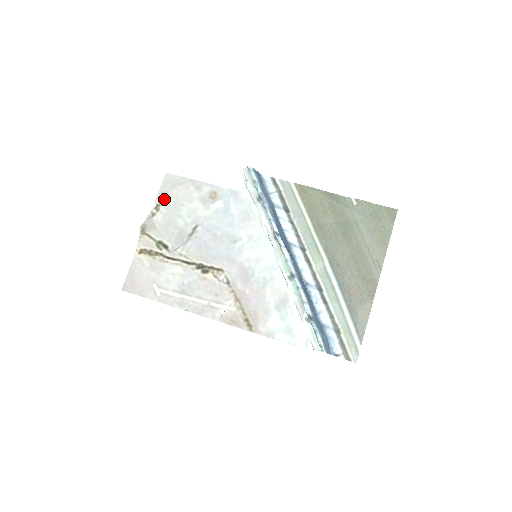
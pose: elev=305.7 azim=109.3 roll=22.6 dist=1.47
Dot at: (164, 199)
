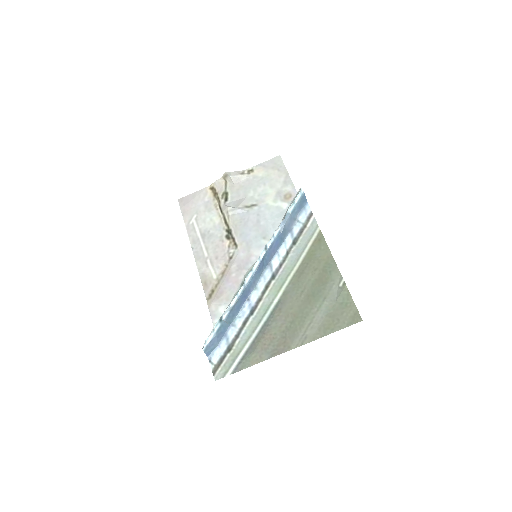
Dot at: (260, 170)
